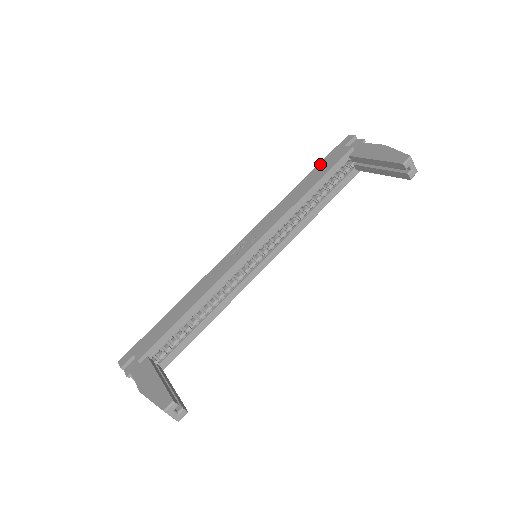
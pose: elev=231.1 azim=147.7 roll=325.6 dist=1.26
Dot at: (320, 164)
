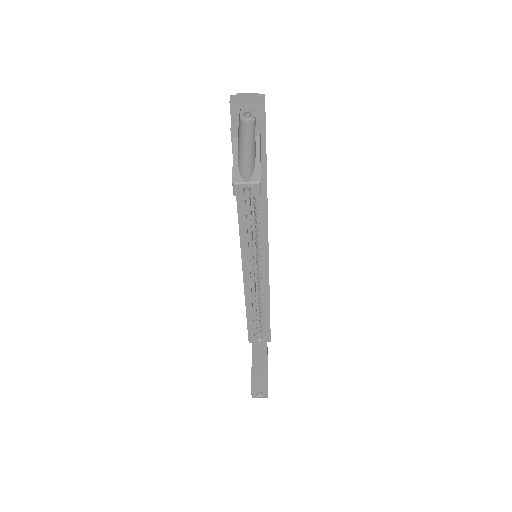
Dot at: occluded
